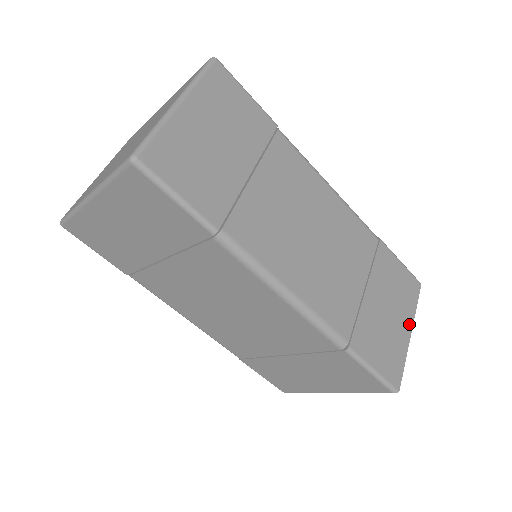
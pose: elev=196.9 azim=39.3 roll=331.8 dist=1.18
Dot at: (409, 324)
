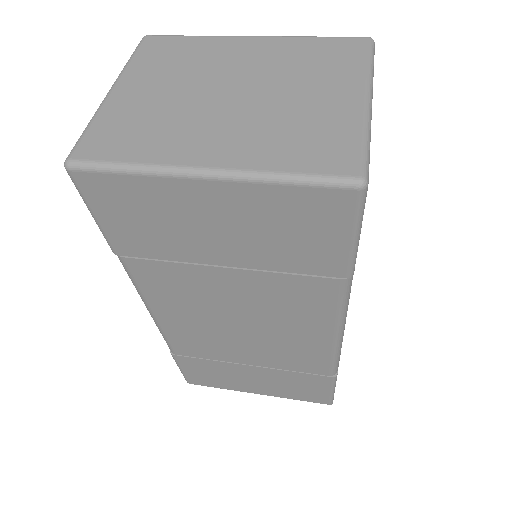
Dot at: occluded
